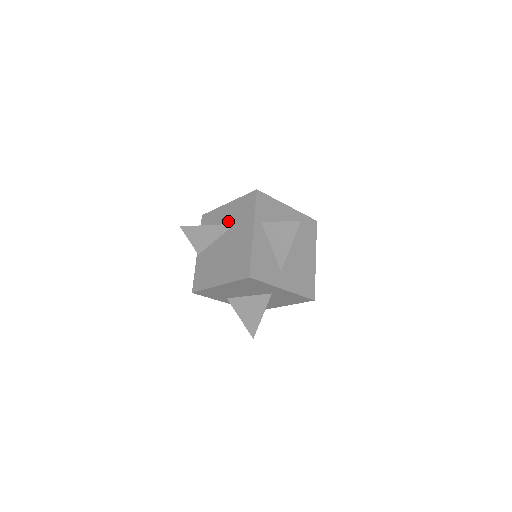
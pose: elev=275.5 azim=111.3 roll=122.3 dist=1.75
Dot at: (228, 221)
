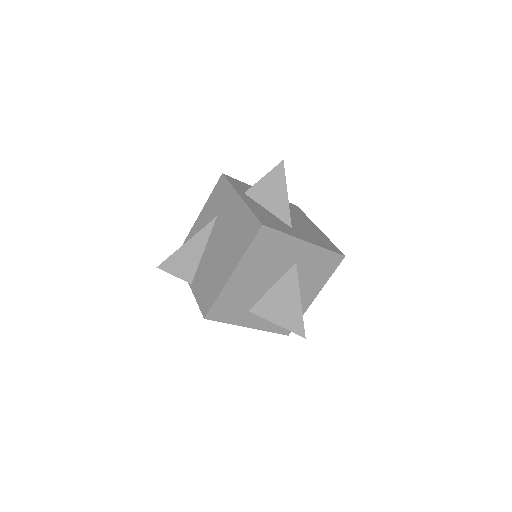
Dot at: occluded
